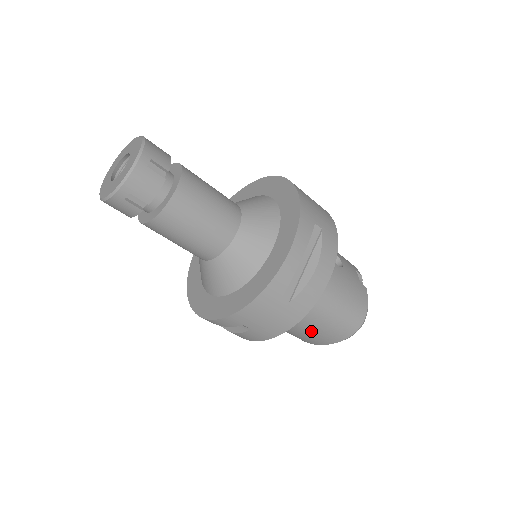
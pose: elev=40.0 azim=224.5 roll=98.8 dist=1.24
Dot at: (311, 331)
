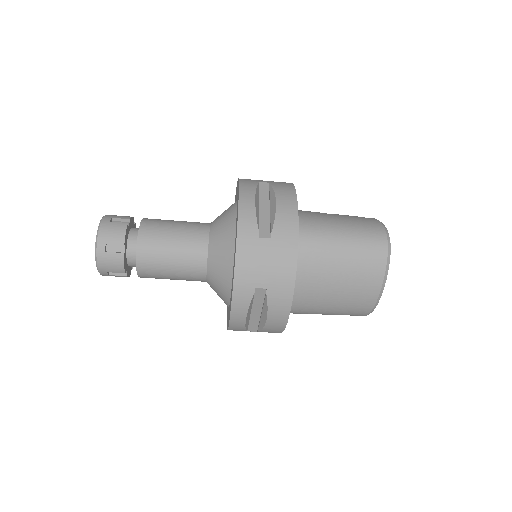
Dot at: (345, 276)
